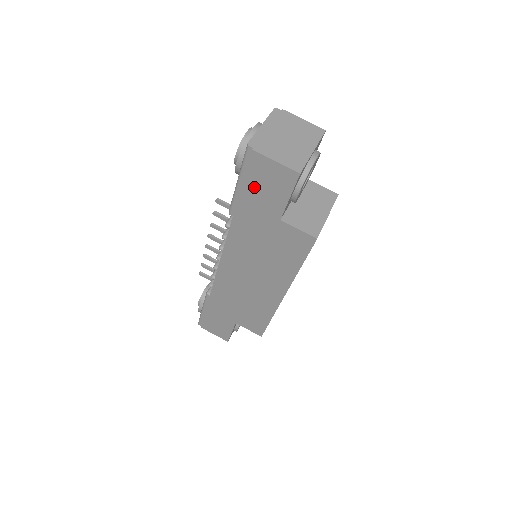
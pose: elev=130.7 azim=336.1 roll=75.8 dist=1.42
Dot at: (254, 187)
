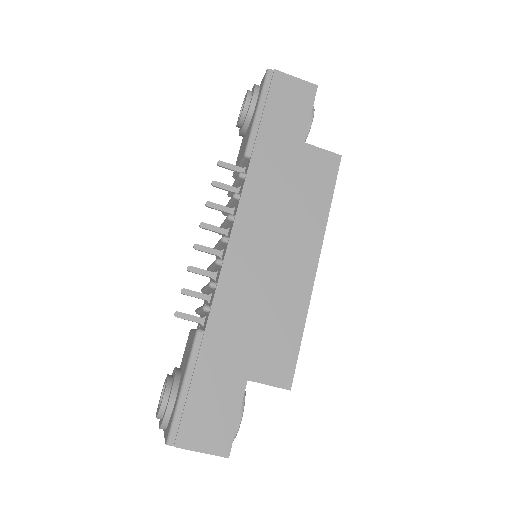
Dot at: (277, 108)
